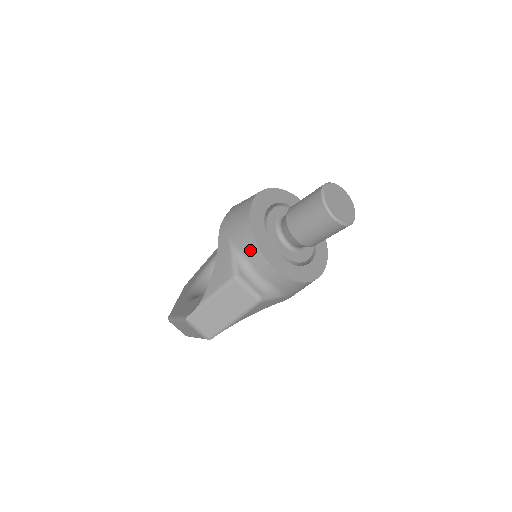
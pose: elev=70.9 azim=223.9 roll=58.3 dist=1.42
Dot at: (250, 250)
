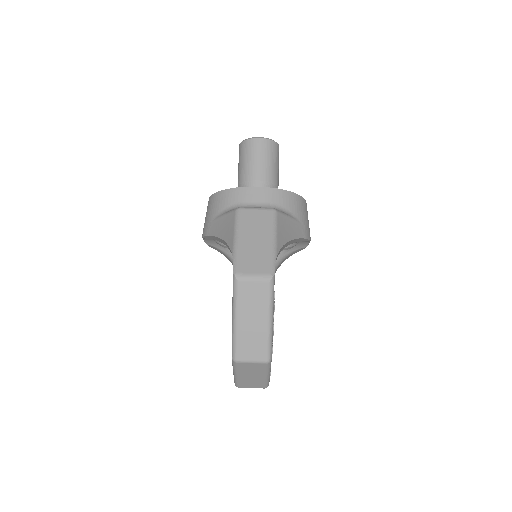
Dot at: (232, 197)
